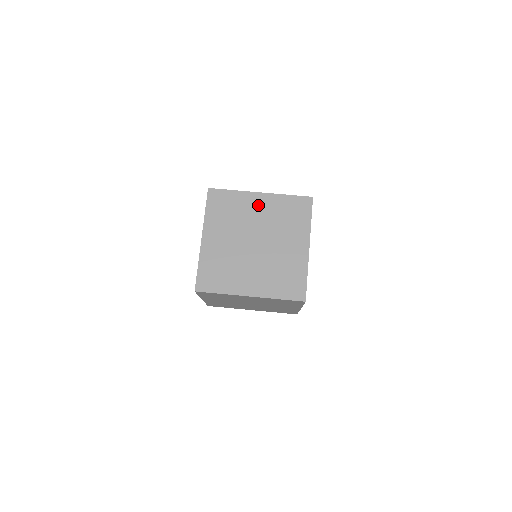
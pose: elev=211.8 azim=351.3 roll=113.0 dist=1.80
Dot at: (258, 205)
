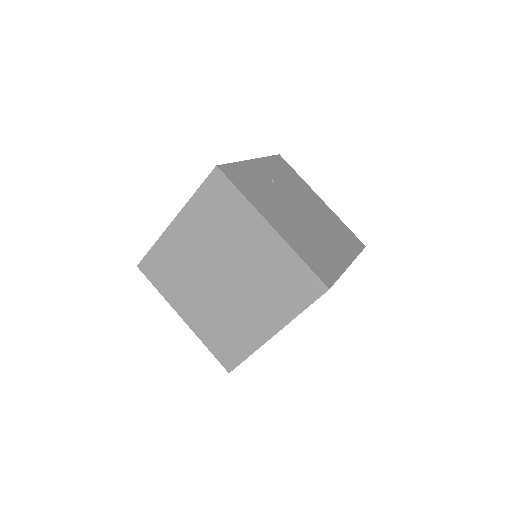
Dot at: (257, 239)
